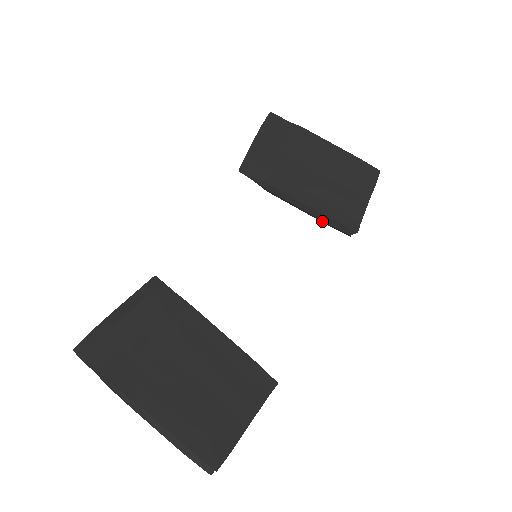
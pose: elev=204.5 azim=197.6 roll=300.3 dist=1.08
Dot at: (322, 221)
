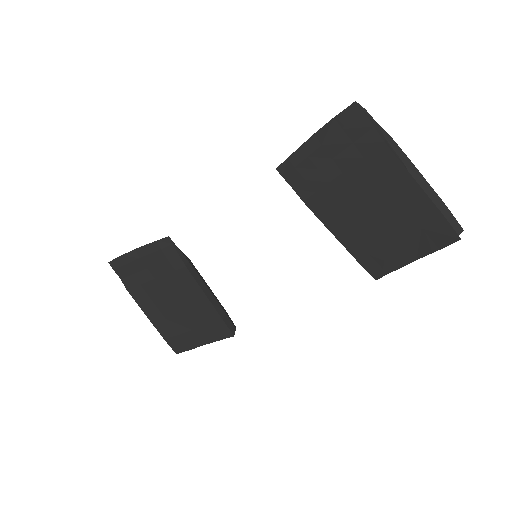
Dot at: occluded
